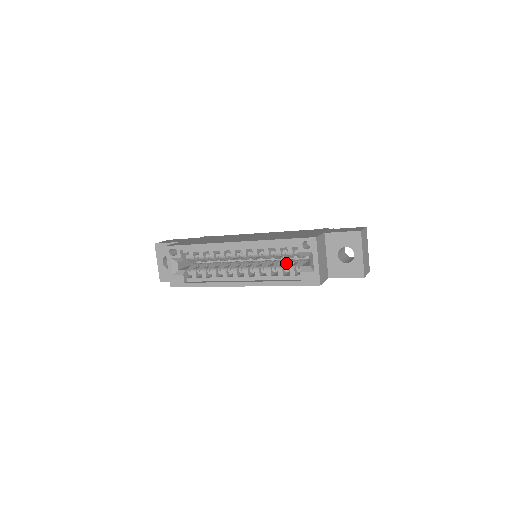
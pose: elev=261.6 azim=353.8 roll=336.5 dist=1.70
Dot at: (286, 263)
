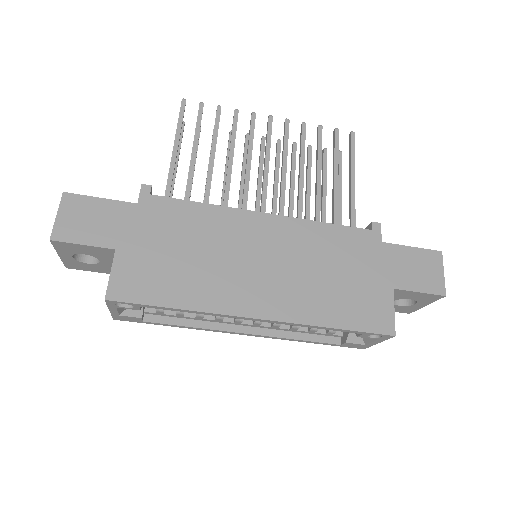
Dot at: occluded
